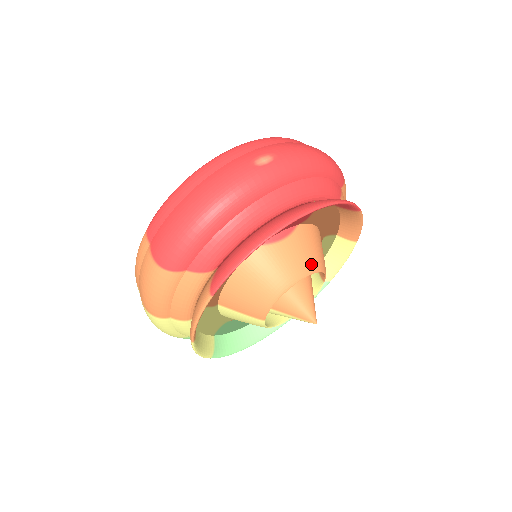
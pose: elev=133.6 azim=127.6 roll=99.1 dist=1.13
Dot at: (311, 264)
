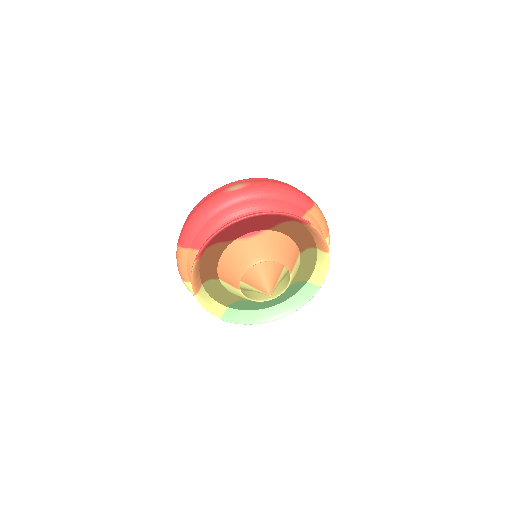
Dot at: (269, 255)
